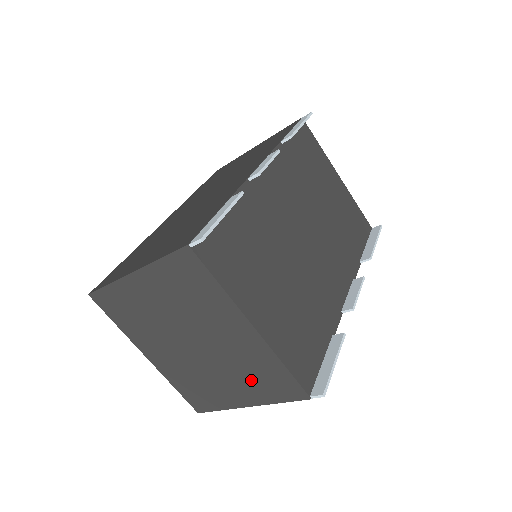
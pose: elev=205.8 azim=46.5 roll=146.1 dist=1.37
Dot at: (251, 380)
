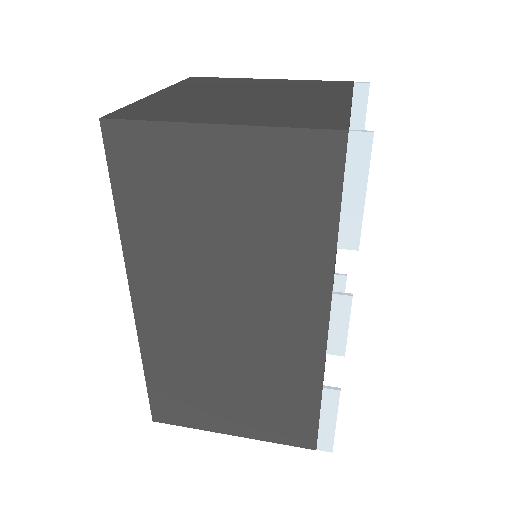
Dot at: occluded
